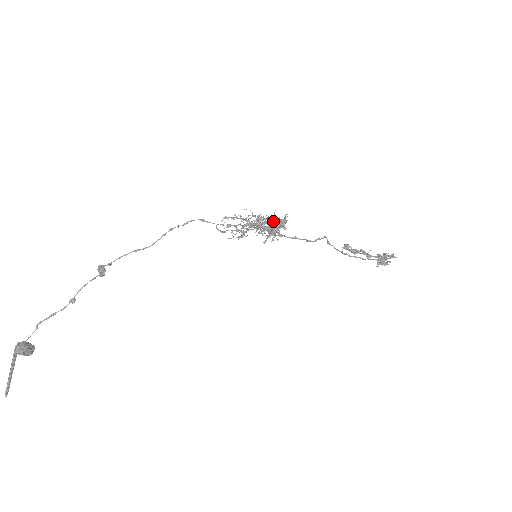
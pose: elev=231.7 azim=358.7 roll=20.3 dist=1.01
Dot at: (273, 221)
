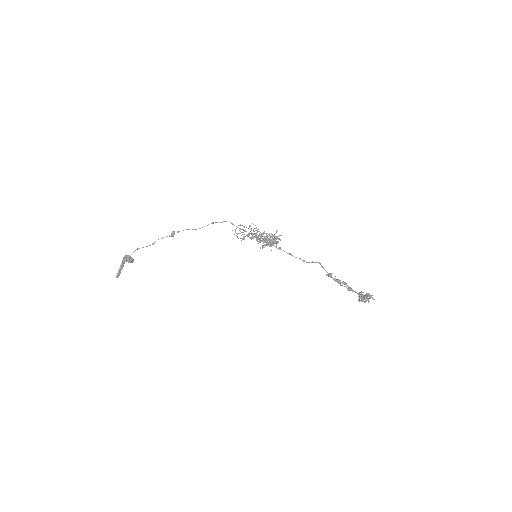
Dot at: (264, 236)
